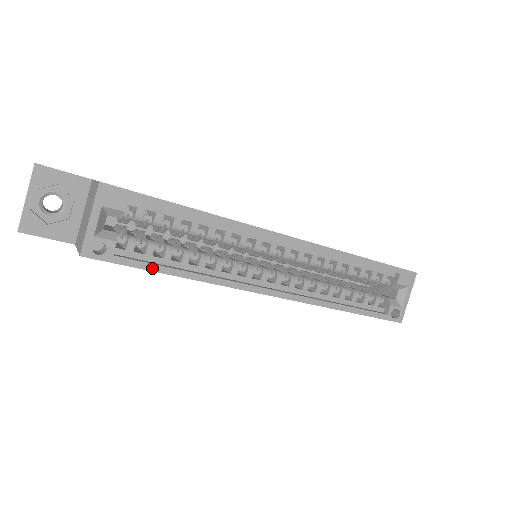
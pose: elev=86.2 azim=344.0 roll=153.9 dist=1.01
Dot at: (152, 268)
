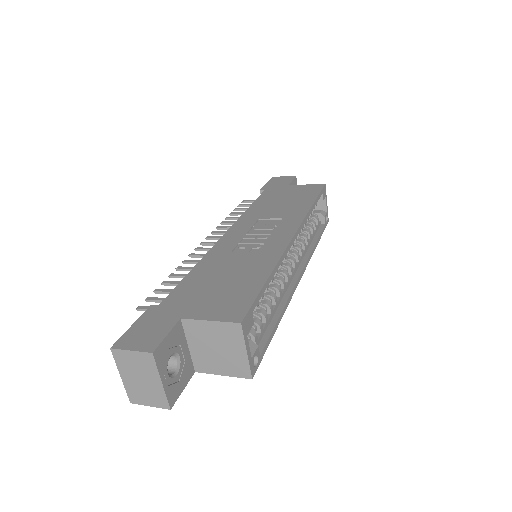
Dot at: (271, 337)
